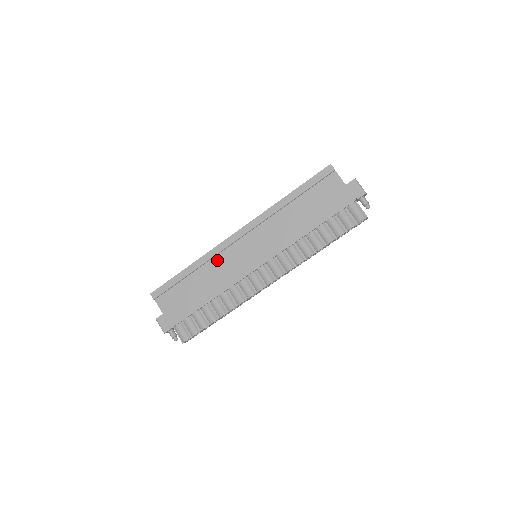
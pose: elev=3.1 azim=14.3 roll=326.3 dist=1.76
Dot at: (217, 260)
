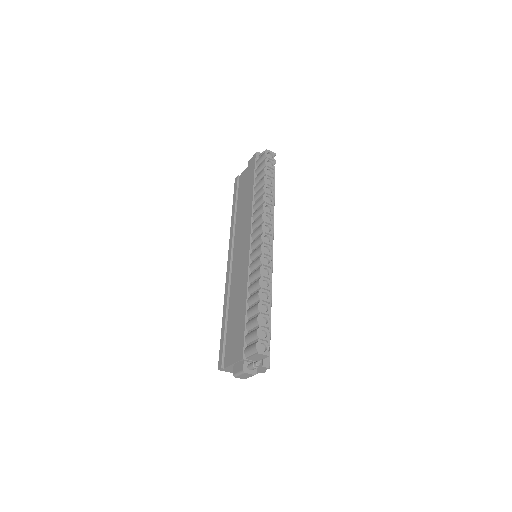
Dot at: (232, 287)
